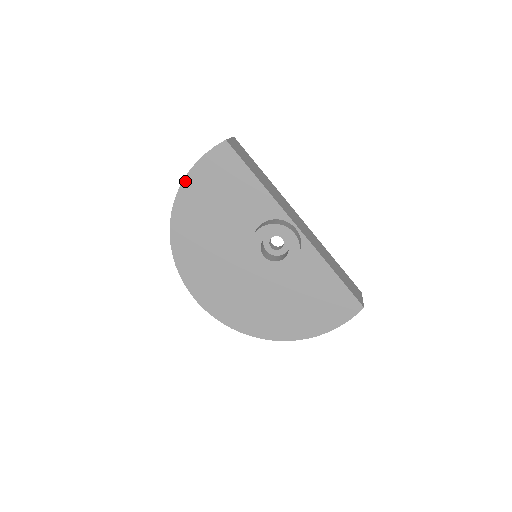
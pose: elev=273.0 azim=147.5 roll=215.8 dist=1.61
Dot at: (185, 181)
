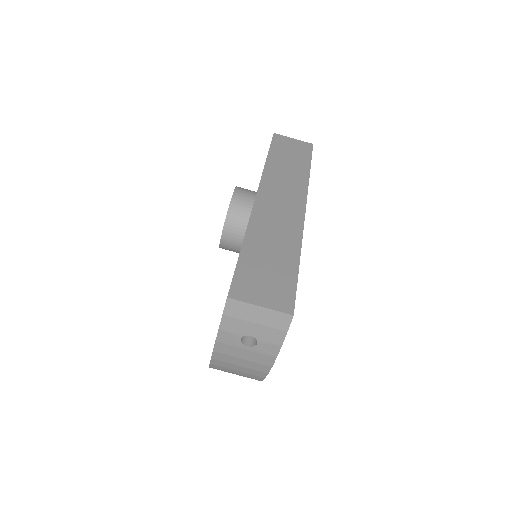
Dot at: occluded
